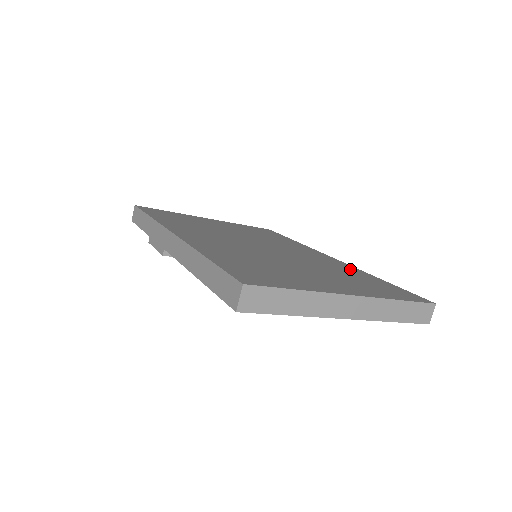
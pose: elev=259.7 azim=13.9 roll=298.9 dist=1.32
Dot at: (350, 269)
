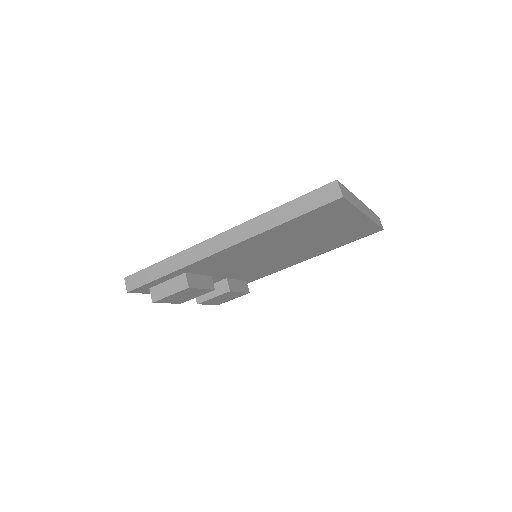
Dot at: occluded
